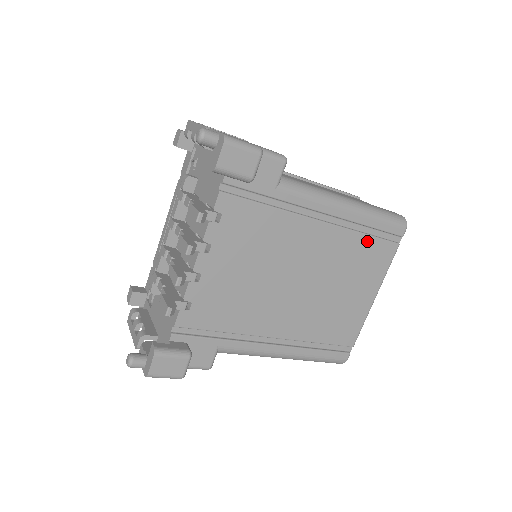
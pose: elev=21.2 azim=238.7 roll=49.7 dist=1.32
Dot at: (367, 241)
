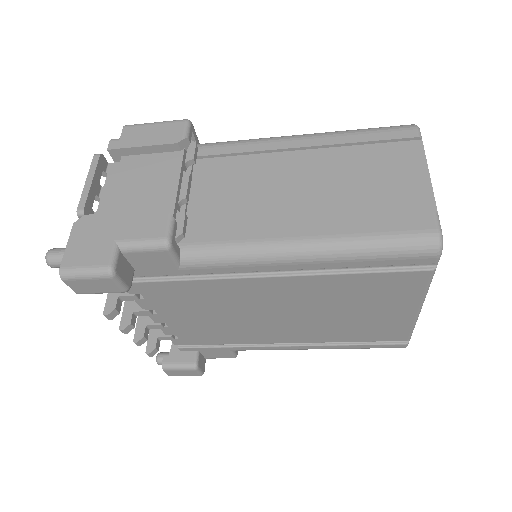
Dot at: (363, 277)
